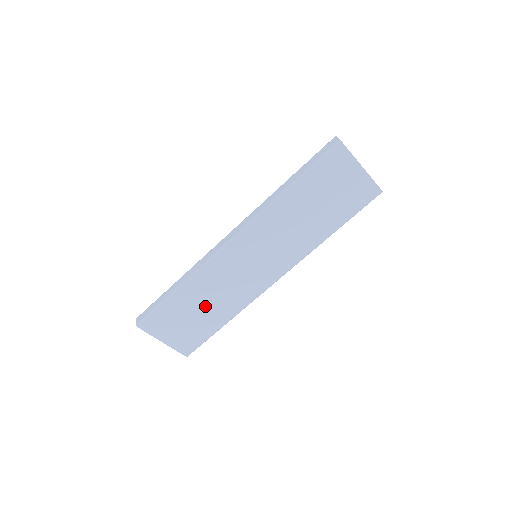
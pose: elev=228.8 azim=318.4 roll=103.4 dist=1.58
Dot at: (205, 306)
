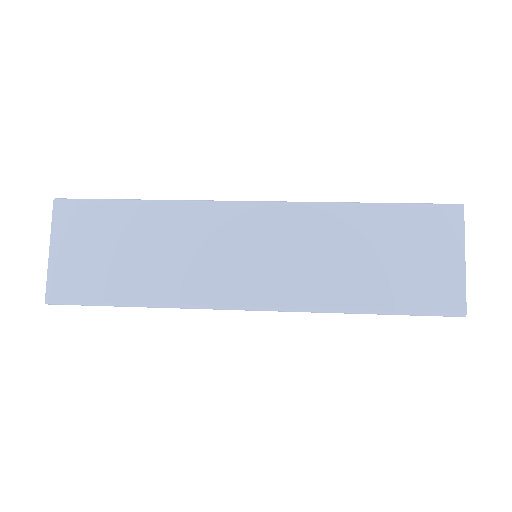
Dot at: (143, 253)
